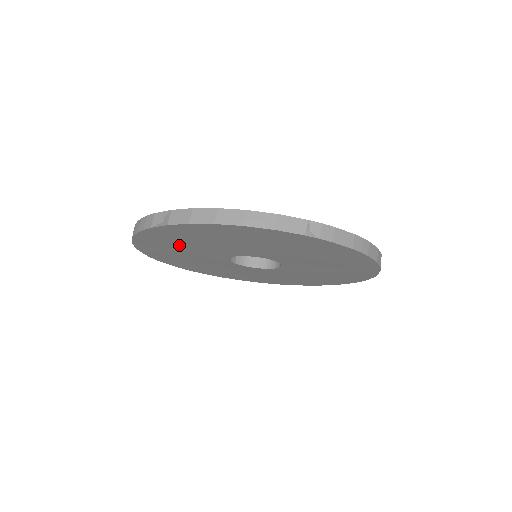
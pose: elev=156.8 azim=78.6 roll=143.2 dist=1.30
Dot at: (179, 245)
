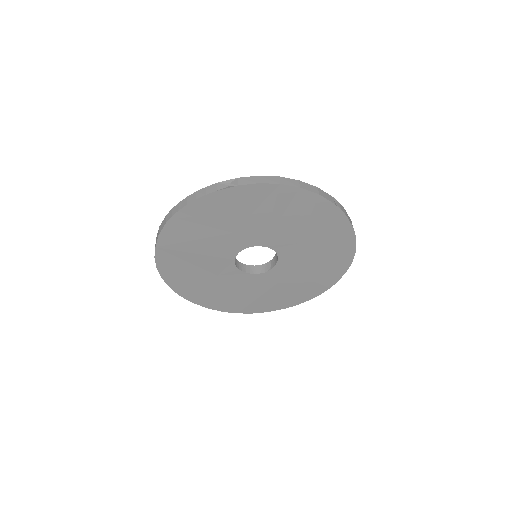
Dot at: (212, 226)
